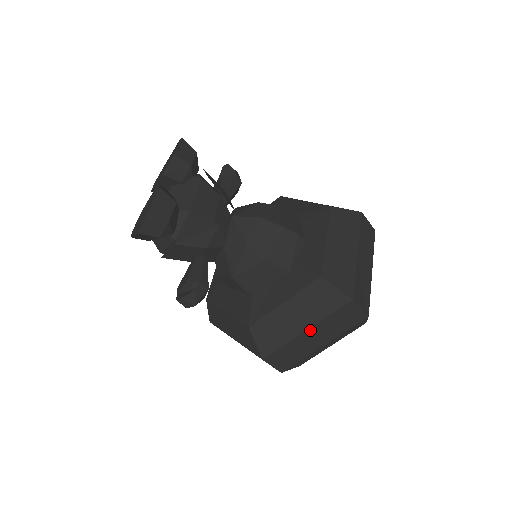
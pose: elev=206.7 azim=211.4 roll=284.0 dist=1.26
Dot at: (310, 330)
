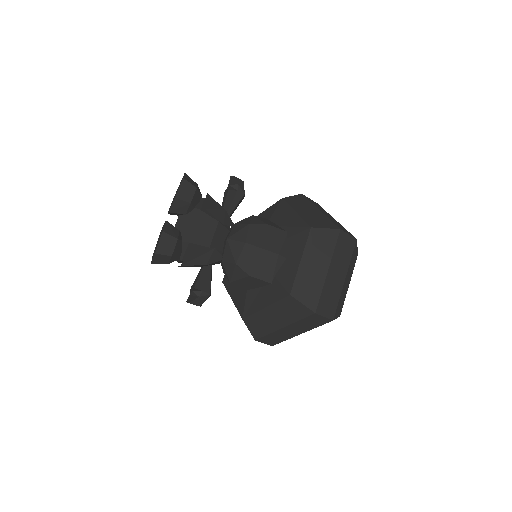
Dot at: (286, 327)
